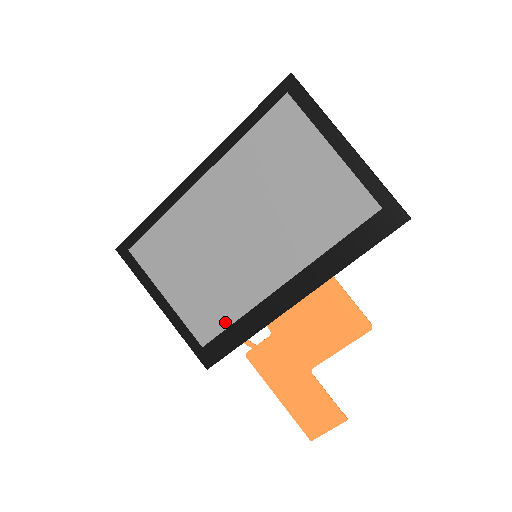
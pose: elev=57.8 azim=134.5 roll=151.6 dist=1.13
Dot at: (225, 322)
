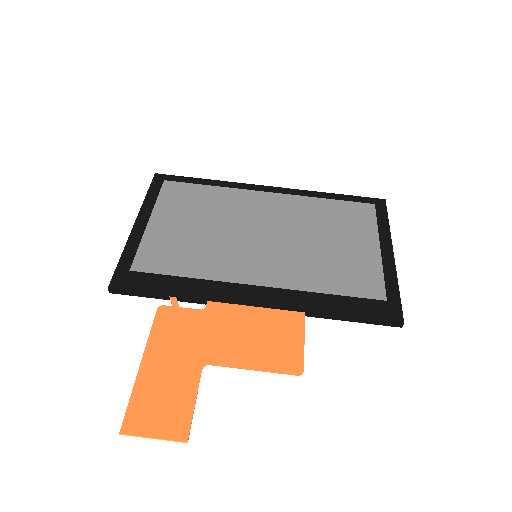
Dot at: (176, 270)
